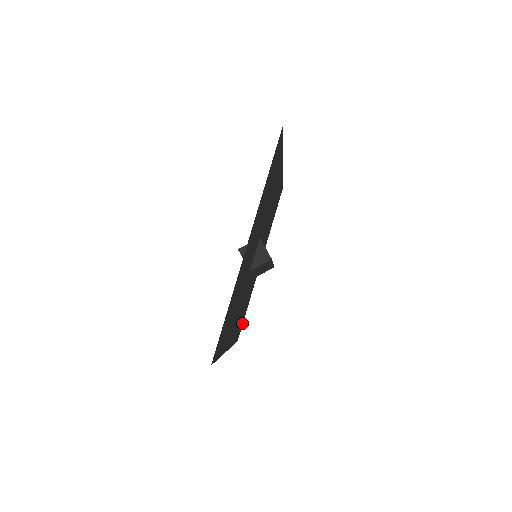
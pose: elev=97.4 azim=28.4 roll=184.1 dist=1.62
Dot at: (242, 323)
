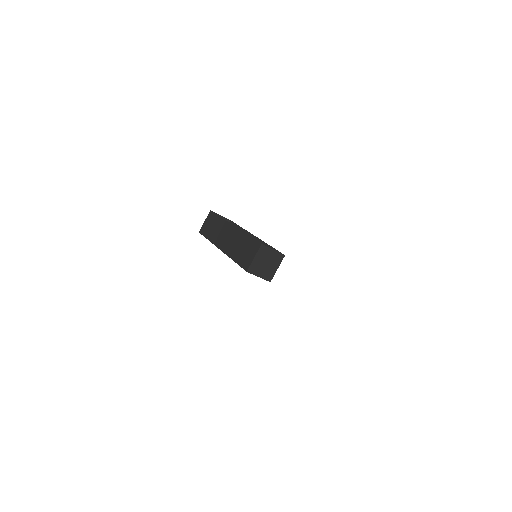
Dot at: occluded
